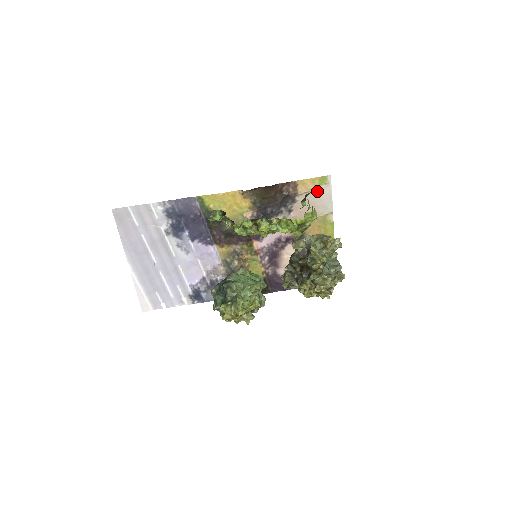
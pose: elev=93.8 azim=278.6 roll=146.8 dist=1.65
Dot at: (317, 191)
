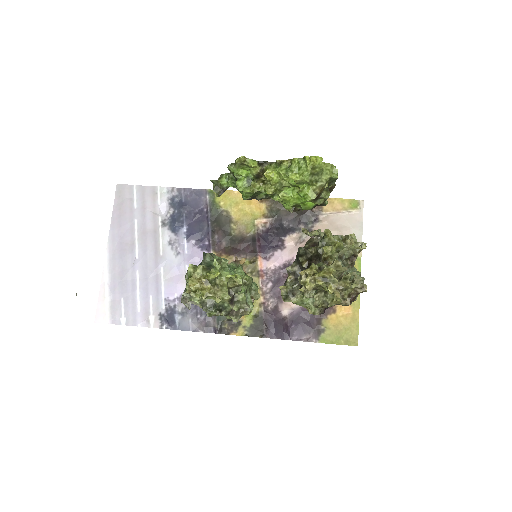
Dot at: (345, 215)
